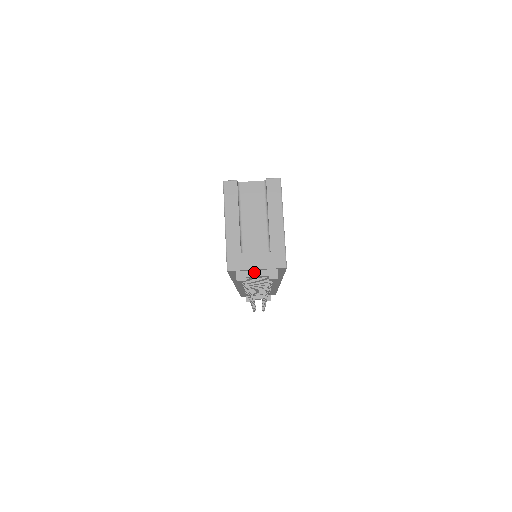
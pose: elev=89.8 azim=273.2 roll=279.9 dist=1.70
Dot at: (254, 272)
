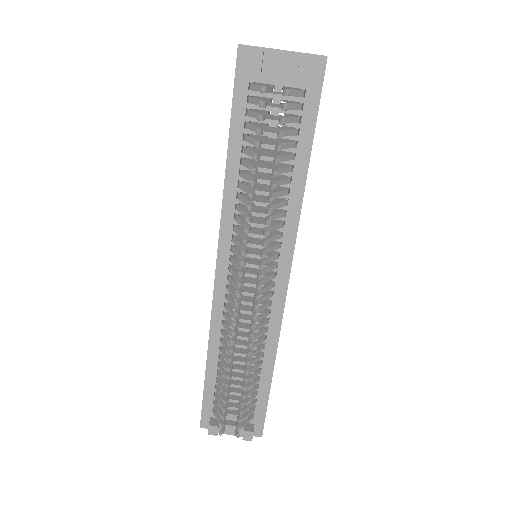
Dot at: (277, 55)
